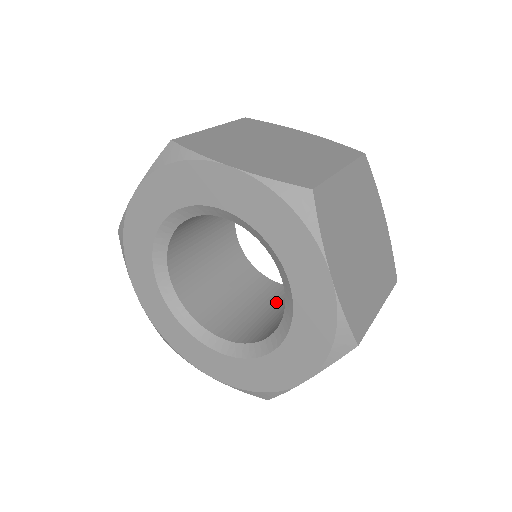
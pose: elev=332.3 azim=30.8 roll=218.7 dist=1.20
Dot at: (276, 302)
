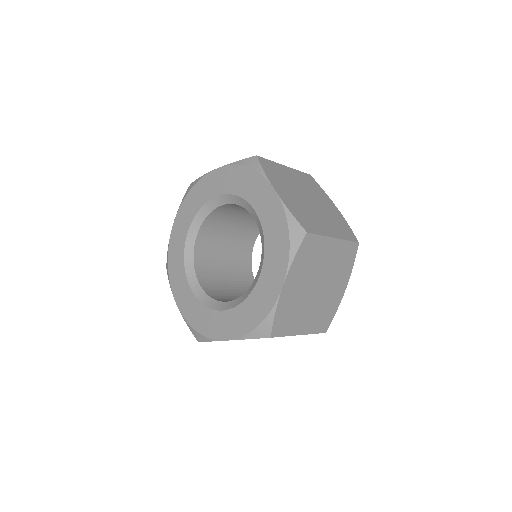
Dot at: occluded
